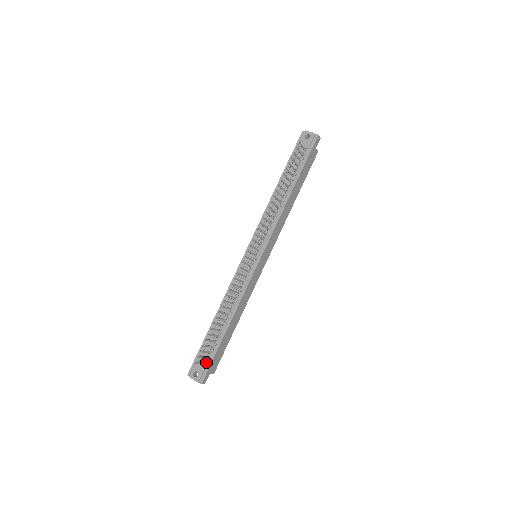
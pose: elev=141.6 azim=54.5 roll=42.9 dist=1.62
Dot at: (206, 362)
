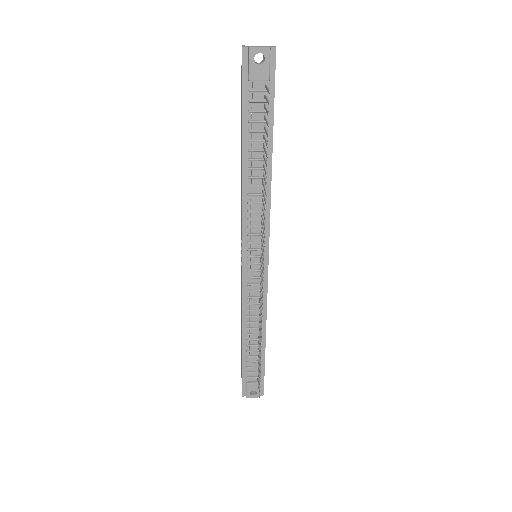
Dot at: occluded
